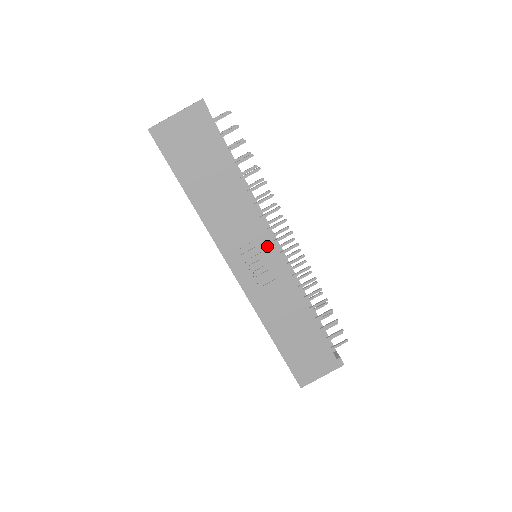
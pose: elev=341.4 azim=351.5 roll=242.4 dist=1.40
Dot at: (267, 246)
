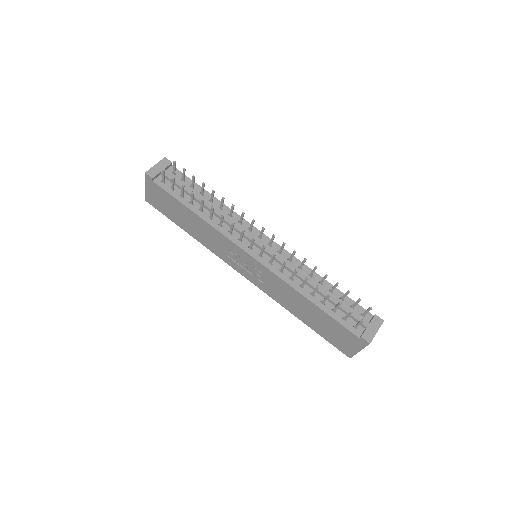
Dot at: (243, 254)
